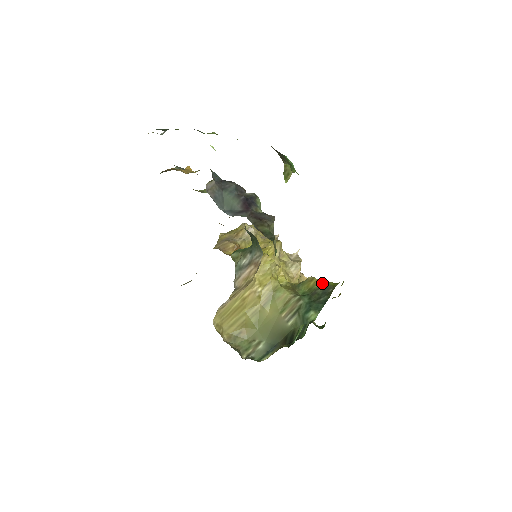
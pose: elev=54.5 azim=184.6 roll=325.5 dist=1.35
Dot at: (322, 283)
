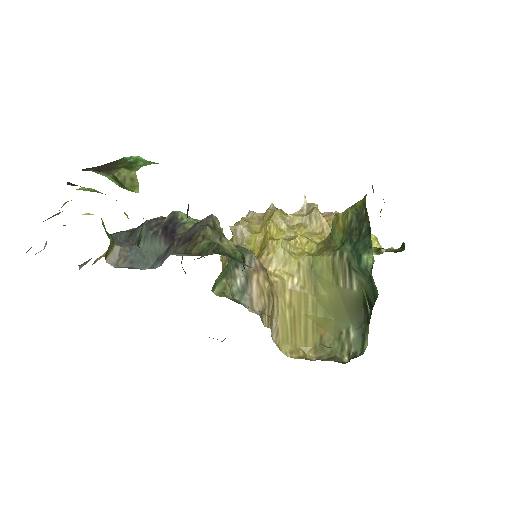
Dot at: (349, 213)
